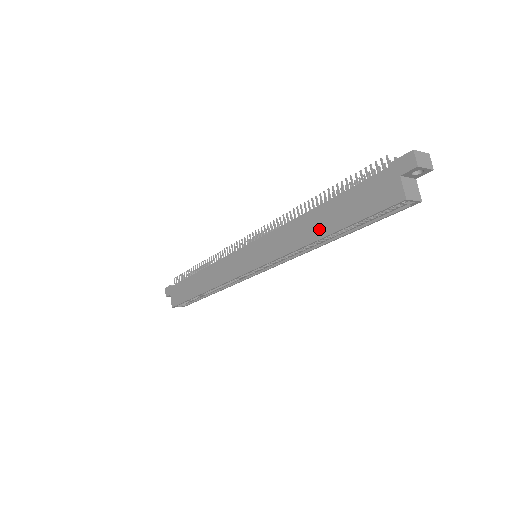
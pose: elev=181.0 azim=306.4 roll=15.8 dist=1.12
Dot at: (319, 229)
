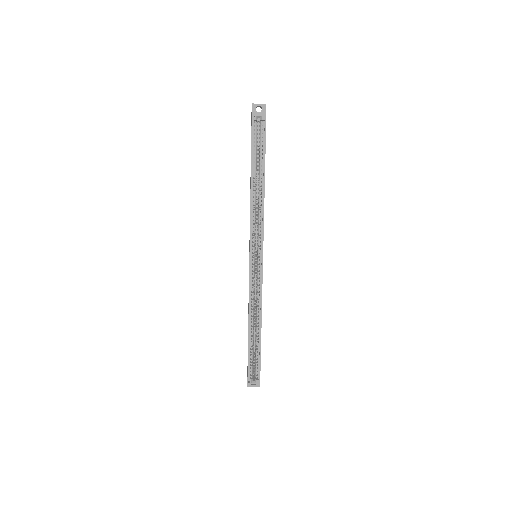
Dot at: (250, 181)
